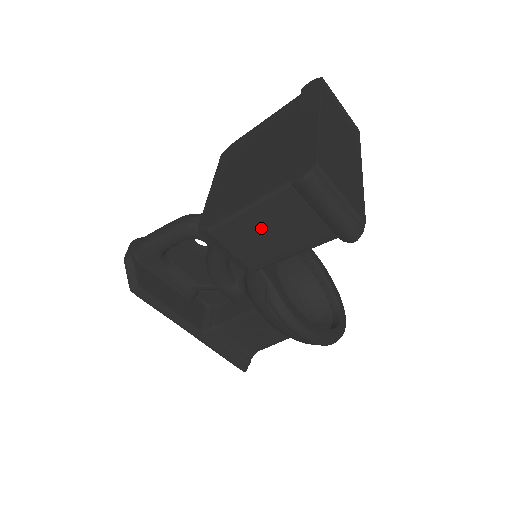
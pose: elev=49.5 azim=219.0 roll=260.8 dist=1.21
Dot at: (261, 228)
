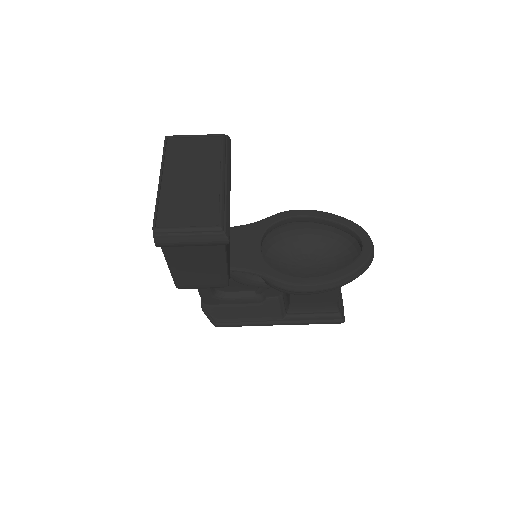
Dot at: (189, 269)
